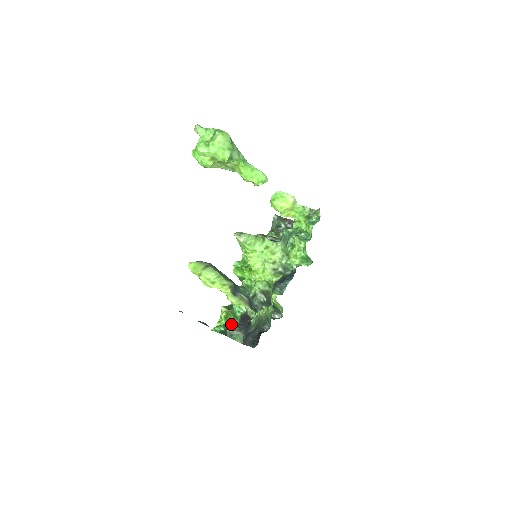
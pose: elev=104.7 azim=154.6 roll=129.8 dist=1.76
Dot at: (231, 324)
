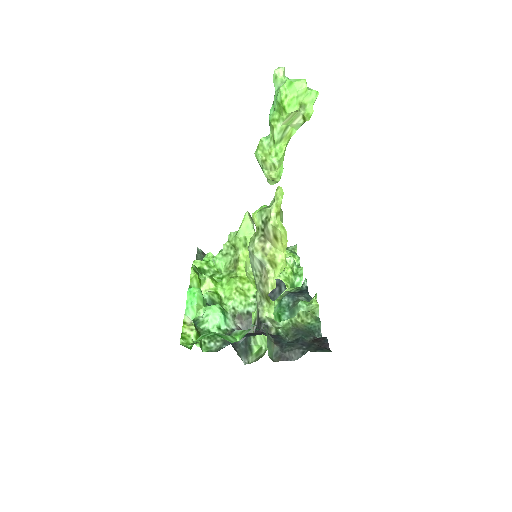
Dot at: occluded
